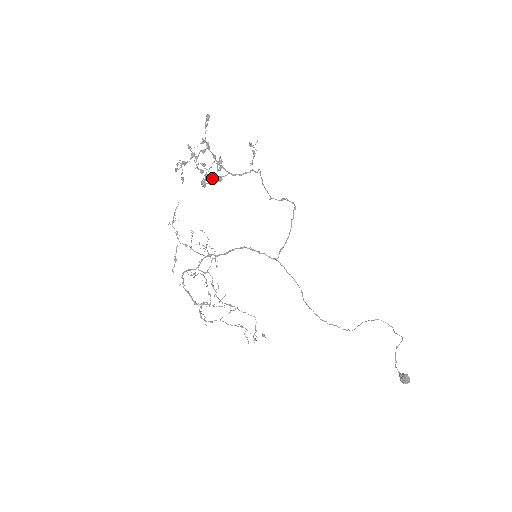
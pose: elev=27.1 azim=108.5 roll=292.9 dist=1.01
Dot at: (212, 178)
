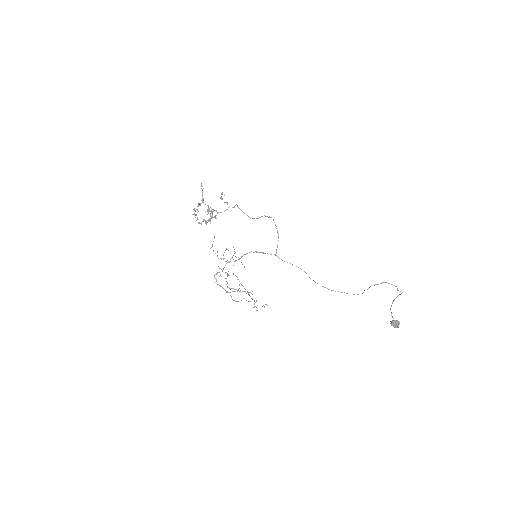
Dot at: (209, 218)
